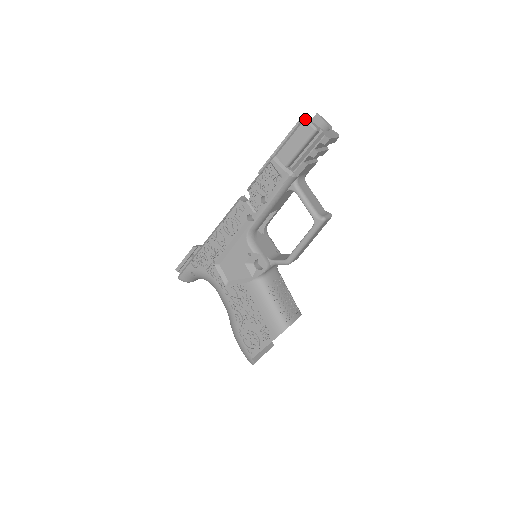
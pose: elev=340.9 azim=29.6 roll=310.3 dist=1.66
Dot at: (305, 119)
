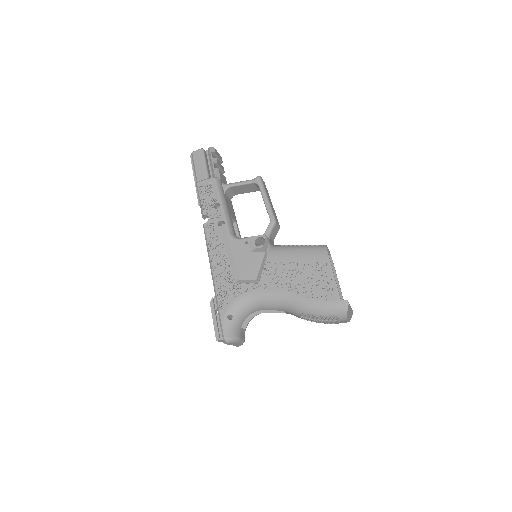
Dot at: (192, 152)
